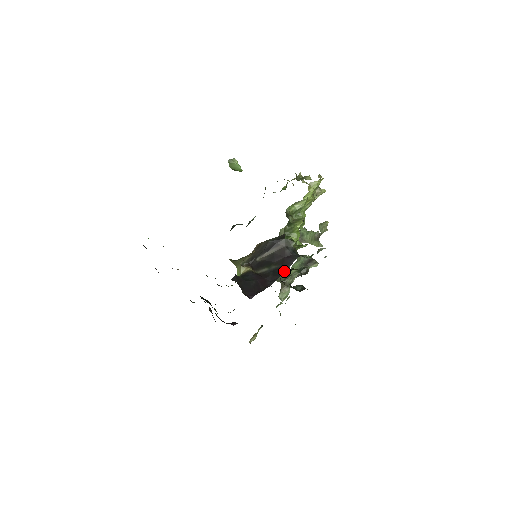
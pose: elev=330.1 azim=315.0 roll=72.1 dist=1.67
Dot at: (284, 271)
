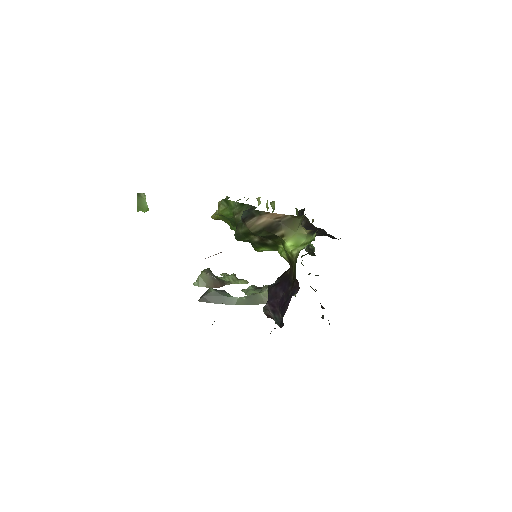
Dot at: (329, 234)
